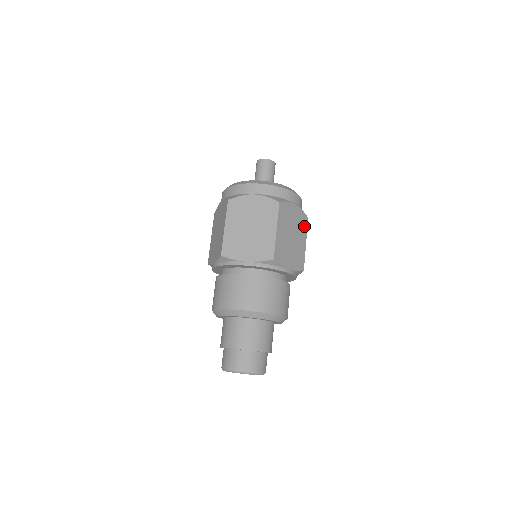
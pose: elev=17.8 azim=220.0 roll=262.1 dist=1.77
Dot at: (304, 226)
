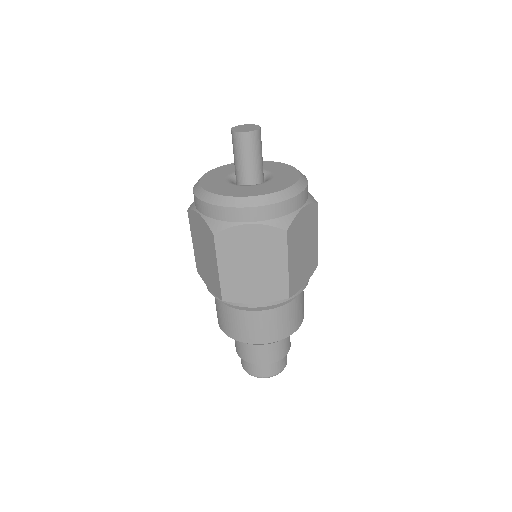
Dot at: (279, 245)
